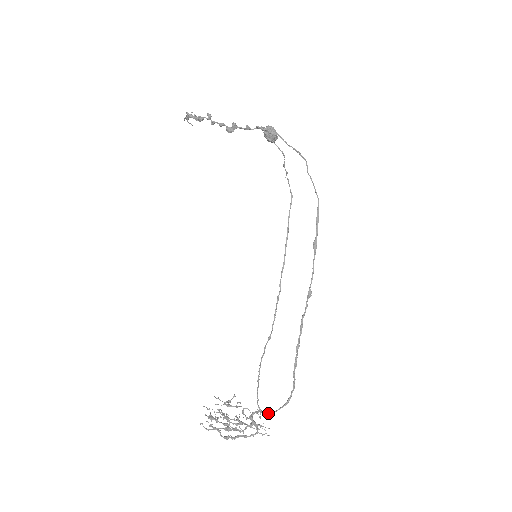
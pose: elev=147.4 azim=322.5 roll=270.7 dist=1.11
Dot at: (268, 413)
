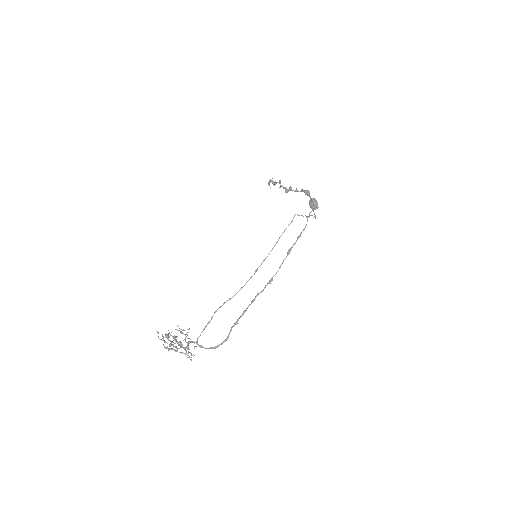
Dot at: (200, 346)
